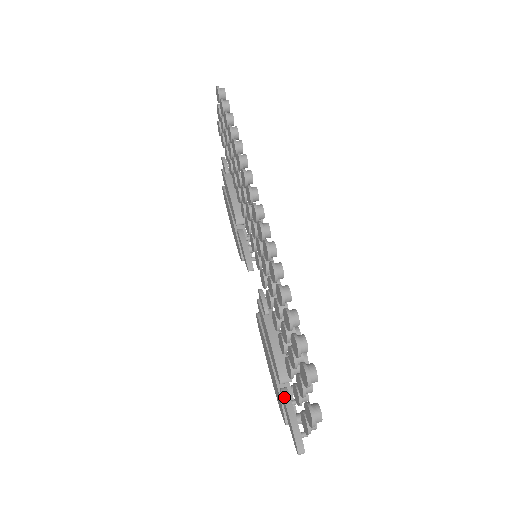
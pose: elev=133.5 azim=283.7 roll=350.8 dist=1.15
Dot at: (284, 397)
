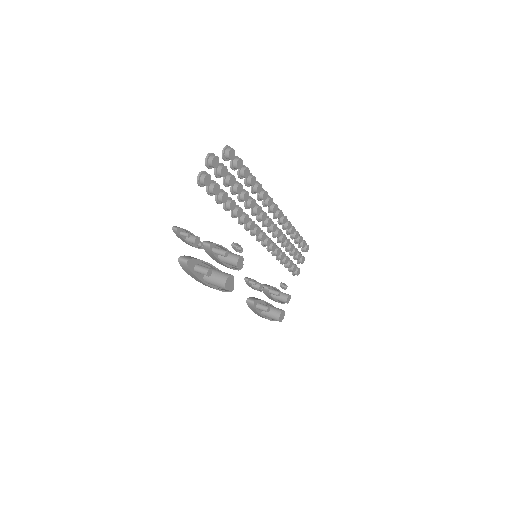
Dot at: occluded
